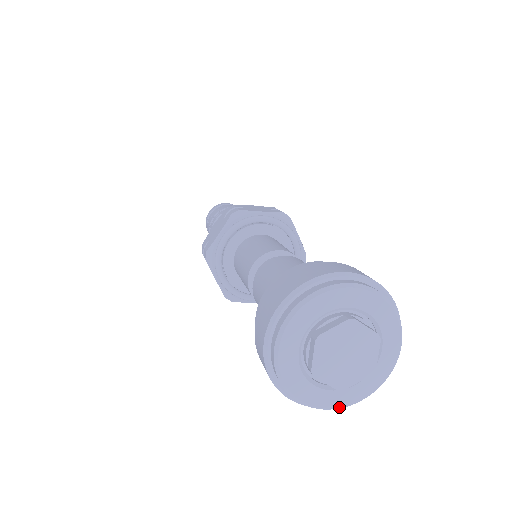
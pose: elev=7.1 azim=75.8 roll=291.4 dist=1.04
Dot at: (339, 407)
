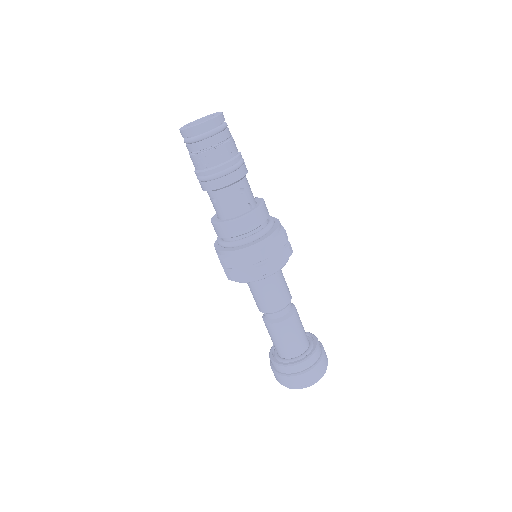
Dot at: occluded
